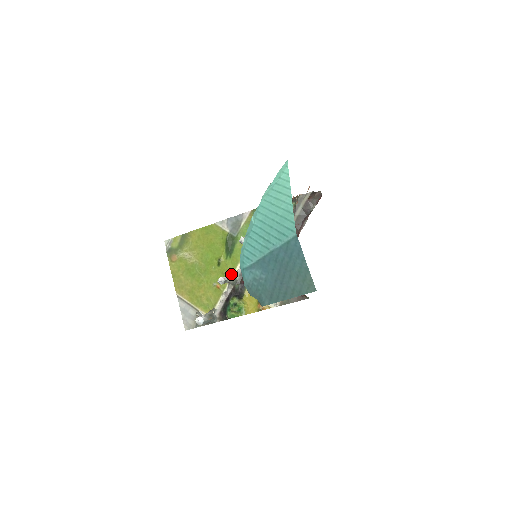
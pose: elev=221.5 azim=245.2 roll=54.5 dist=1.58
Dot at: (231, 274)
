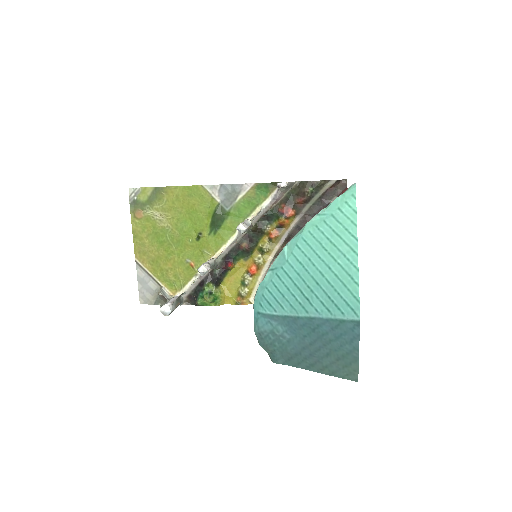
Dot at: (212, 254)
